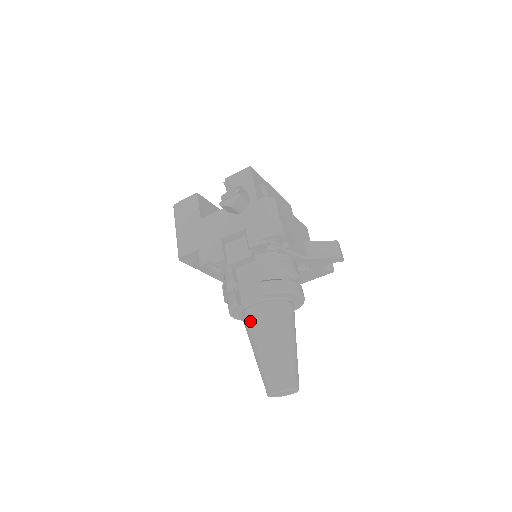
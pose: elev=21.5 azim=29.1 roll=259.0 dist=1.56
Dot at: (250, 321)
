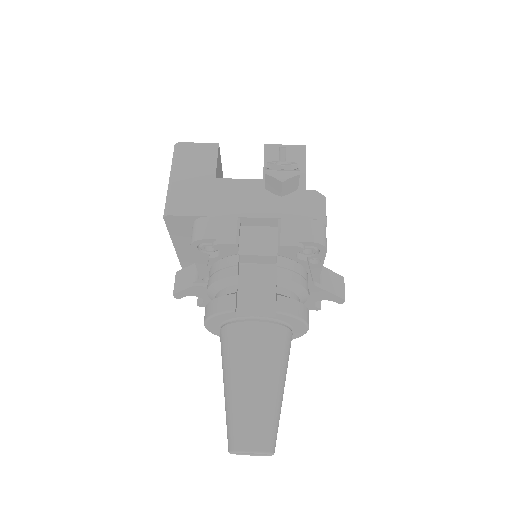
Dot at: (241, 340)
